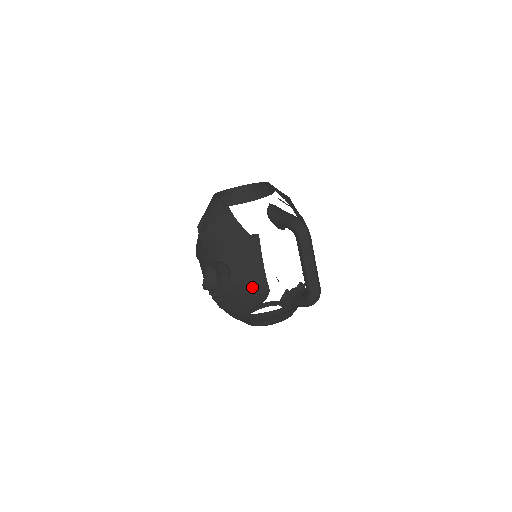
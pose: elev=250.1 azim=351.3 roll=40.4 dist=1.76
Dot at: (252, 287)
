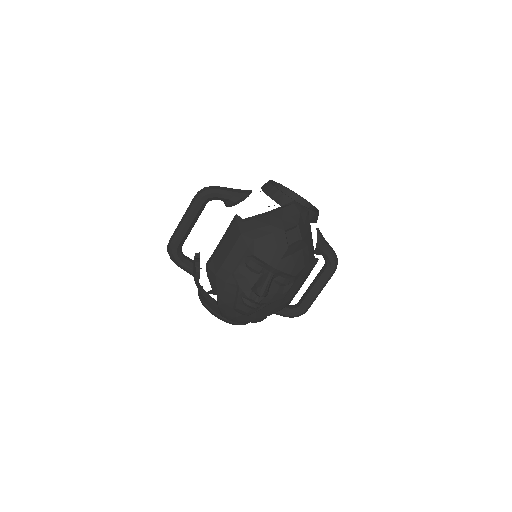
Dot at: occluded
